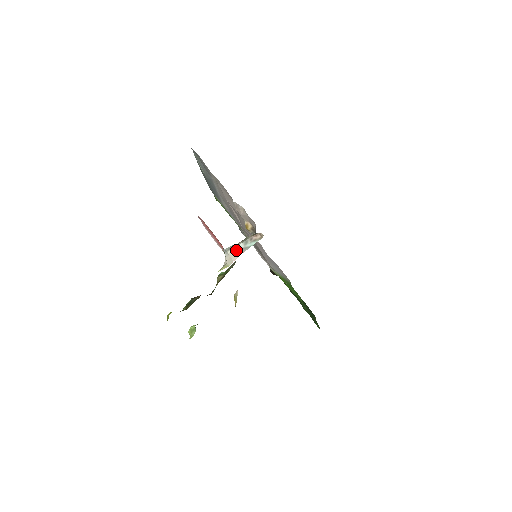
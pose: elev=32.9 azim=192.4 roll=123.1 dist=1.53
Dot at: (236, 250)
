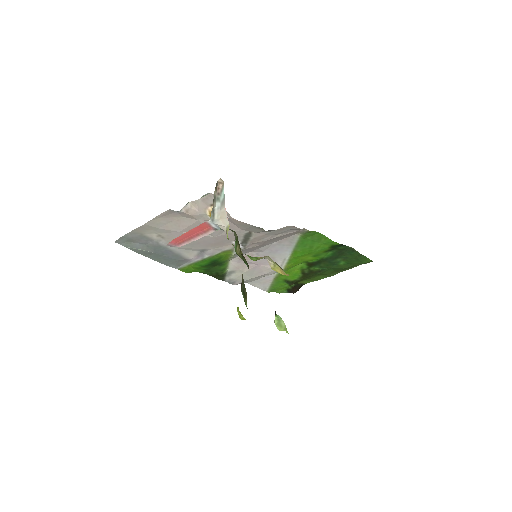
Dot at: (219, 211)
